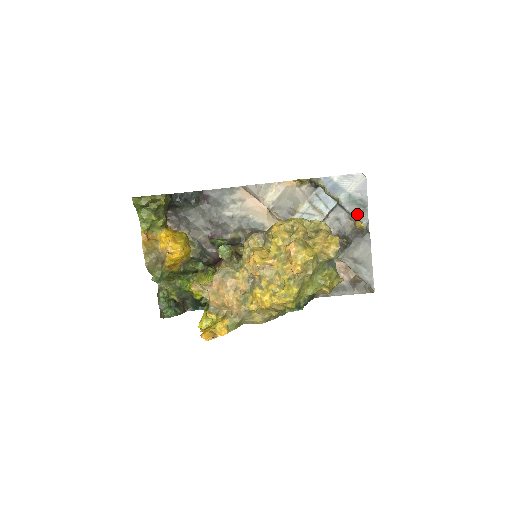
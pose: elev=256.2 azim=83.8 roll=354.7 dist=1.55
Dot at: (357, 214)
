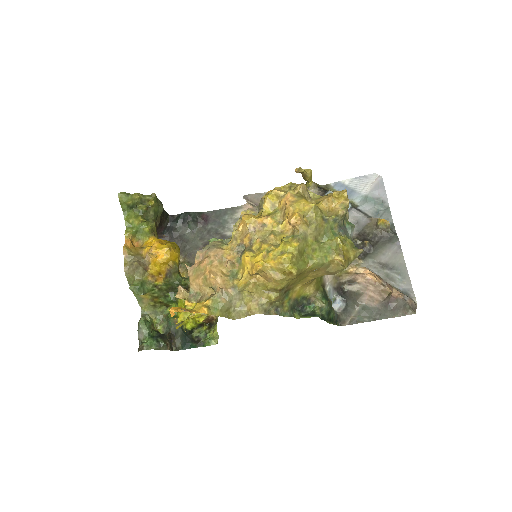
Dot at: (378, 217)
